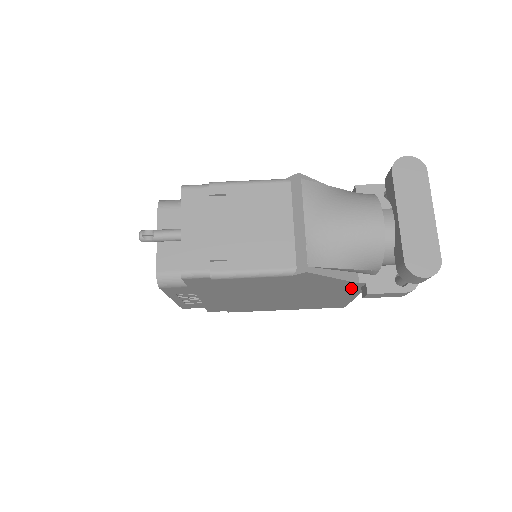
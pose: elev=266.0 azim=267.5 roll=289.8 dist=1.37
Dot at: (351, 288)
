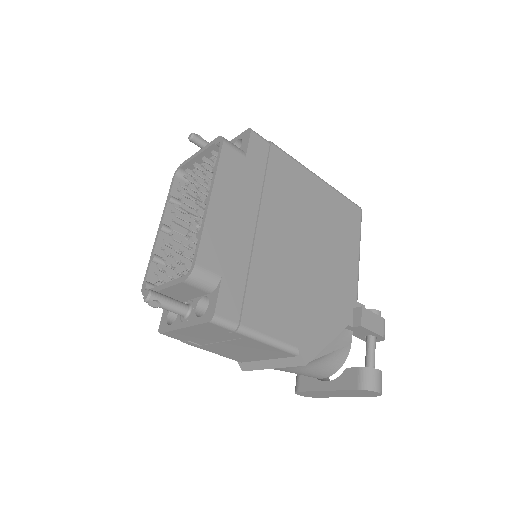
Dot at: occluded
